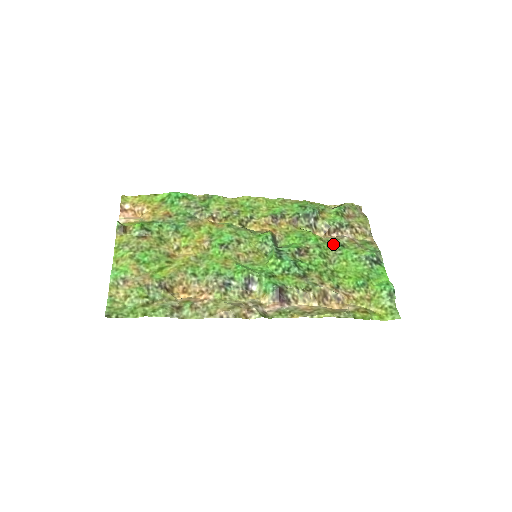
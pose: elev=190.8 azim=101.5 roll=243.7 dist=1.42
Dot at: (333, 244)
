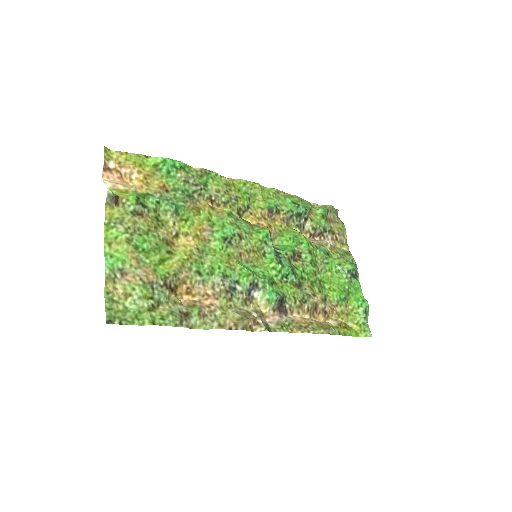
Dot at: (321, 251)
